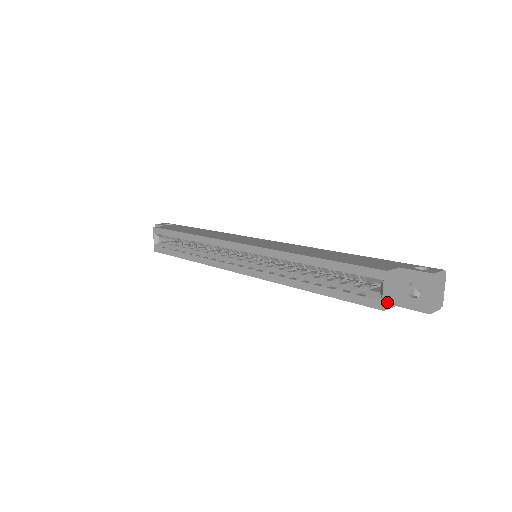
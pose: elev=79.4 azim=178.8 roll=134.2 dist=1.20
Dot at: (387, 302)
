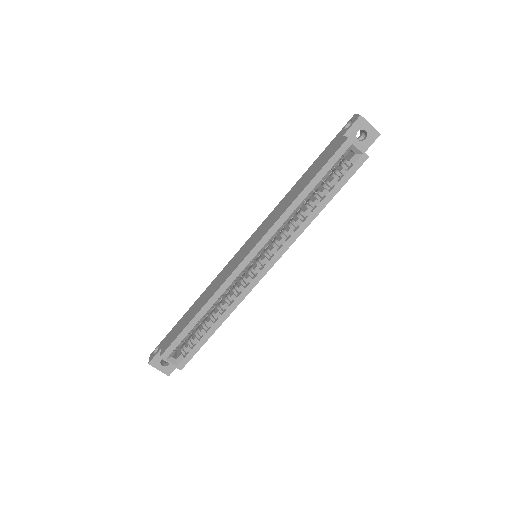
Dot at: (364, 153)
